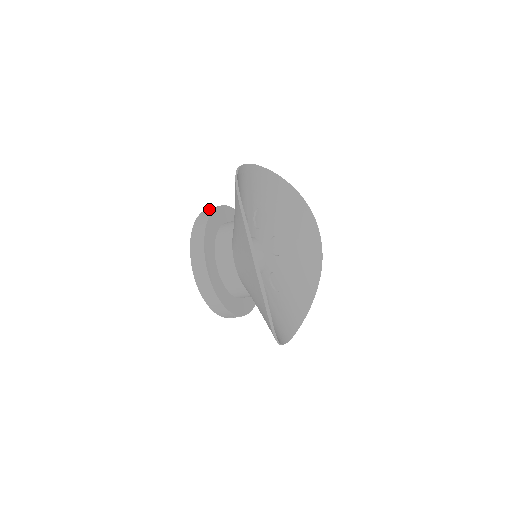
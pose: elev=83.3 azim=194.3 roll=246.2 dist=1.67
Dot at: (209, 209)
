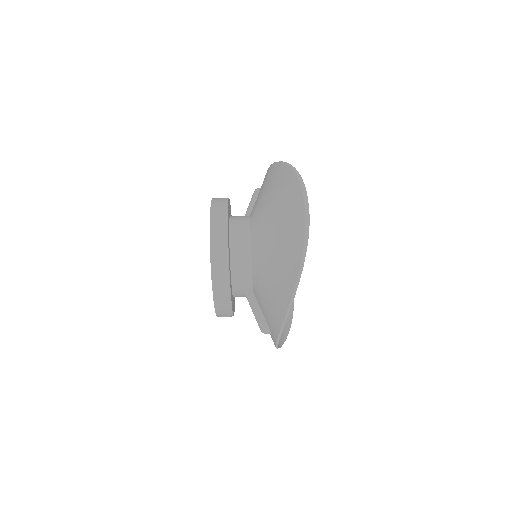
Dot at: occluded
